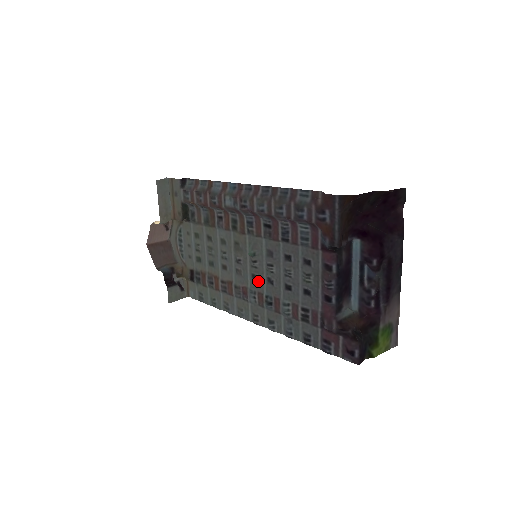
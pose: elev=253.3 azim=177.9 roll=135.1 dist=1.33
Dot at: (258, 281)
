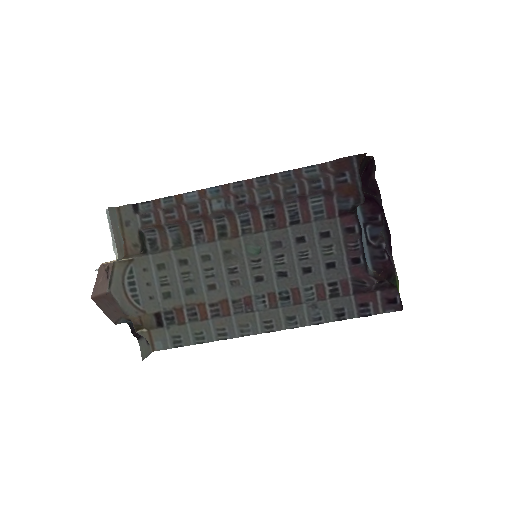
Dot at: (265, 282)
